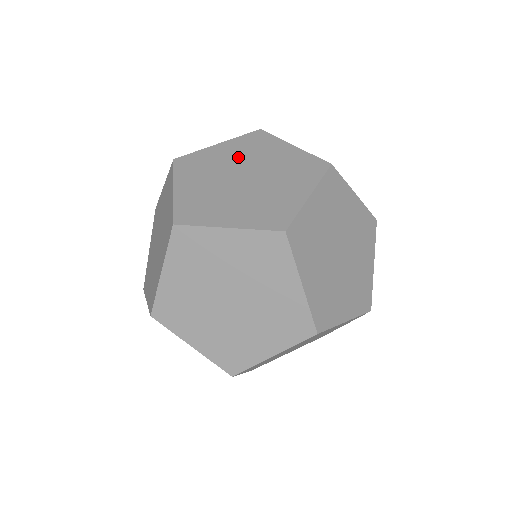
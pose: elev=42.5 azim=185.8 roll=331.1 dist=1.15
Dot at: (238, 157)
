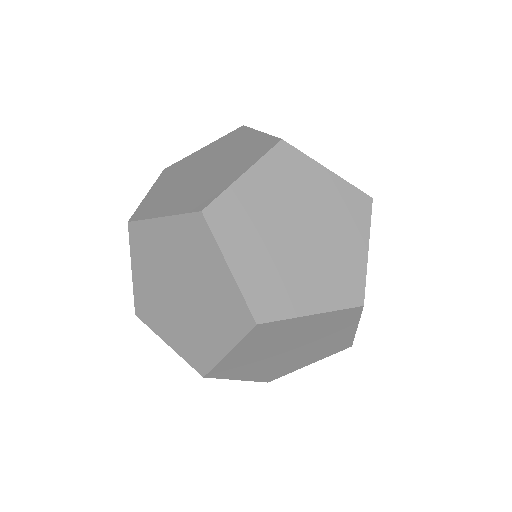
Dot at: (278, 198)
